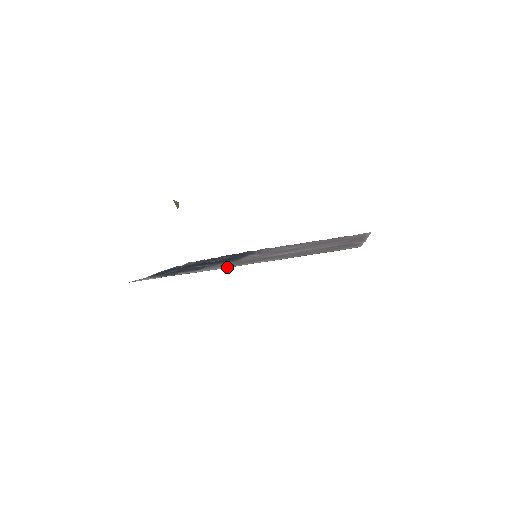
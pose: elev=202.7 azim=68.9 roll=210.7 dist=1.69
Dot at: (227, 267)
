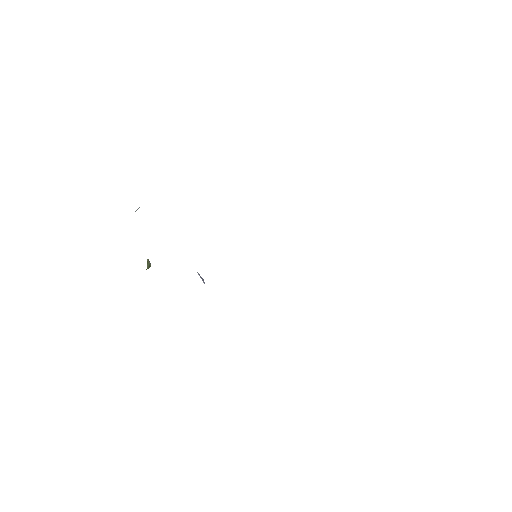
Dot at: occluded
